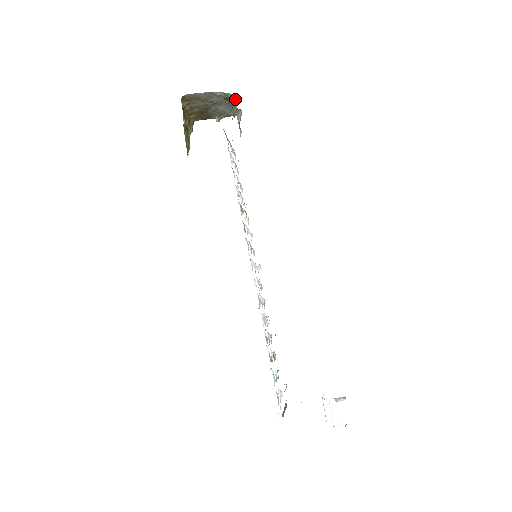
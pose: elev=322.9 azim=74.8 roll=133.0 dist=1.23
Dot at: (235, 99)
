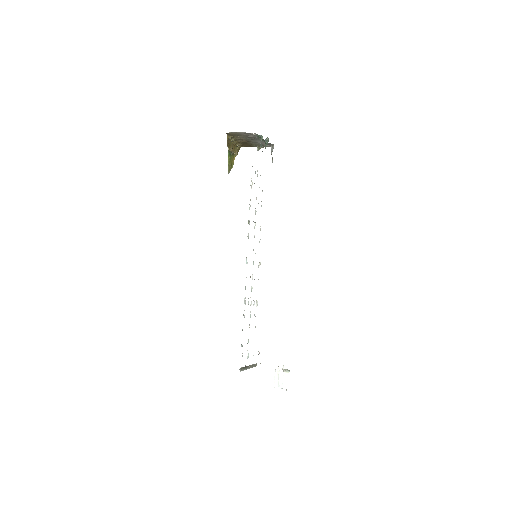
Dot at: (267, 138)
